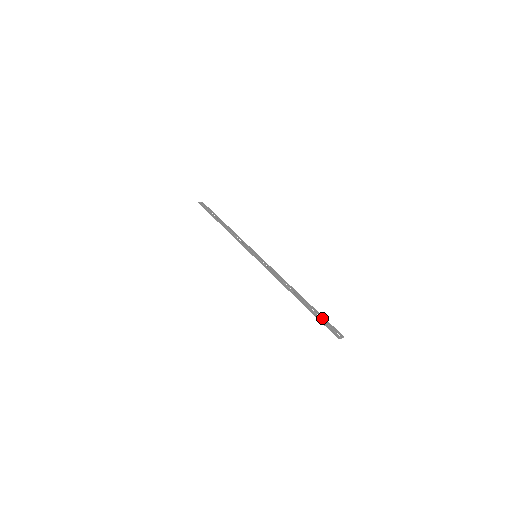
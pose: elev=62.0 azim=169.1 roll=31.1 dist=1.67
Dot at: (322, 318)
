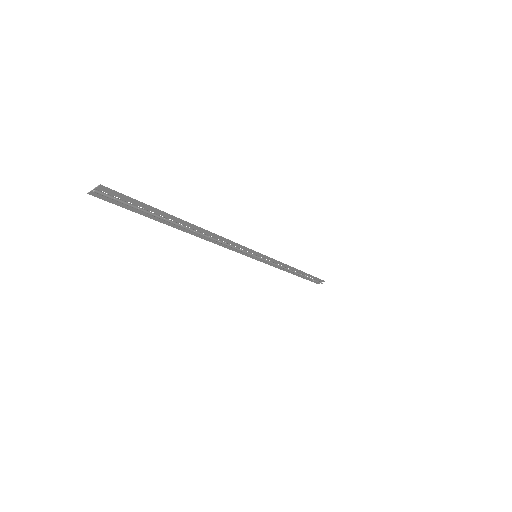
Dot at: (143, 207)
